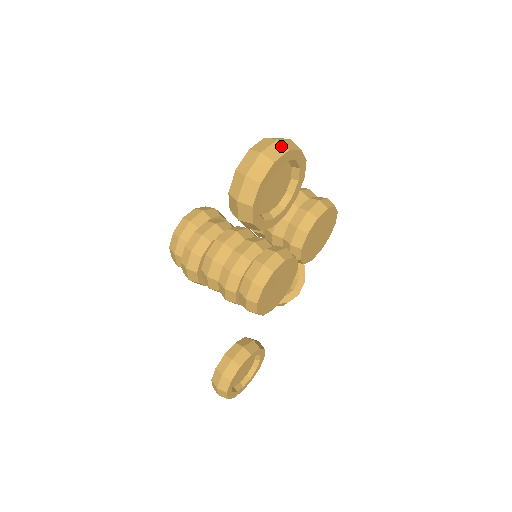
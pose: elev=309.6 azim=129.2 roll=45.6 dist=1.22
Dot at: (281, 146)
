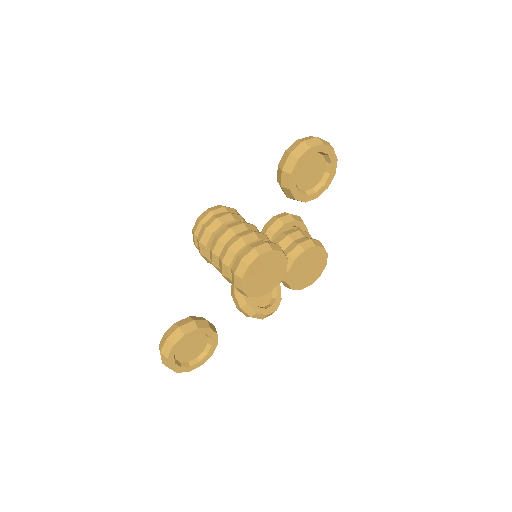
Dot at: (329, 144)
